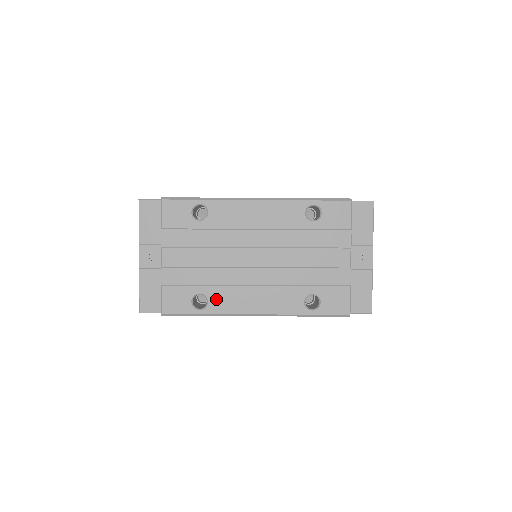
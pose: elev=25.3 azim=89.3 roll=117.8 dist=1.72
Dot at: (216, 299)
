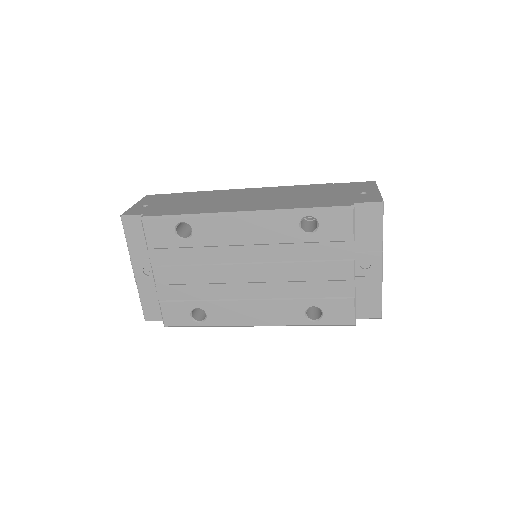
Dot at: (214, 313)
